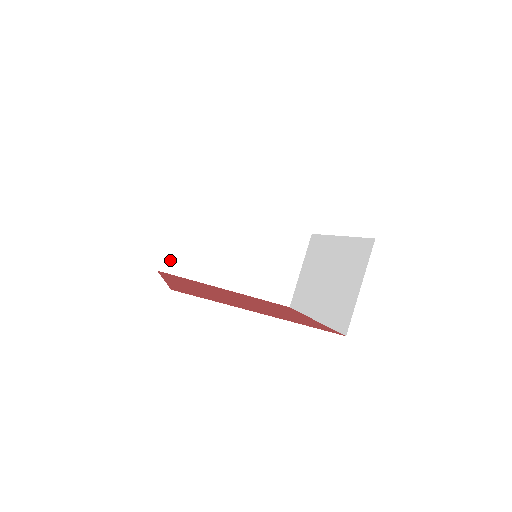
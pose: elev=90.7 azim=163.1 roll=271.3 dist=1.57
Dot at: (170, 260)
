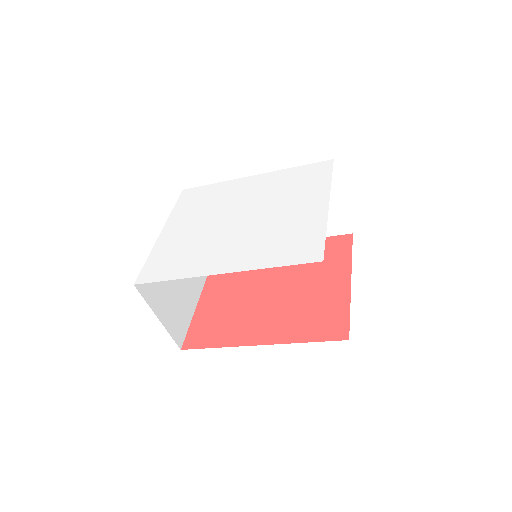
Dot at: occluded
